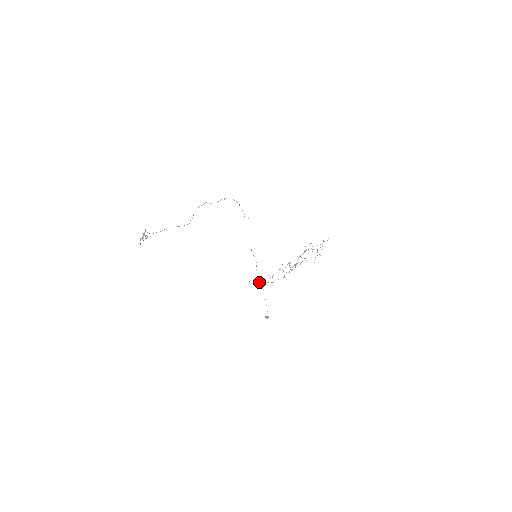
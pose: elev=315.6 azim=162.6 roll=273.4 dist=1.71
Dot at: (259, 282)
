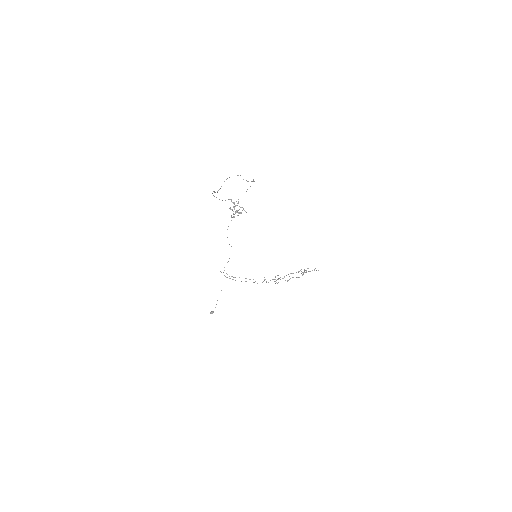
Dot at: occluded
